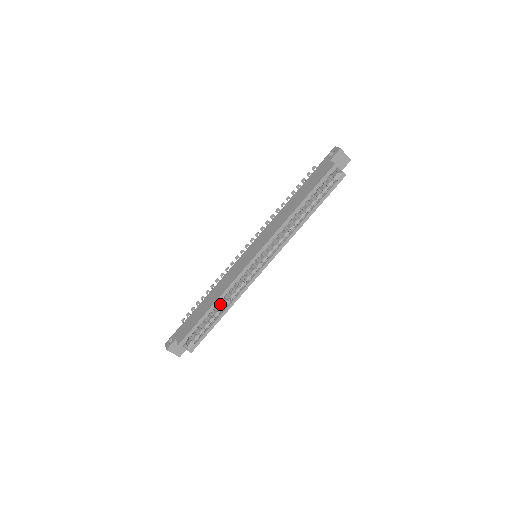
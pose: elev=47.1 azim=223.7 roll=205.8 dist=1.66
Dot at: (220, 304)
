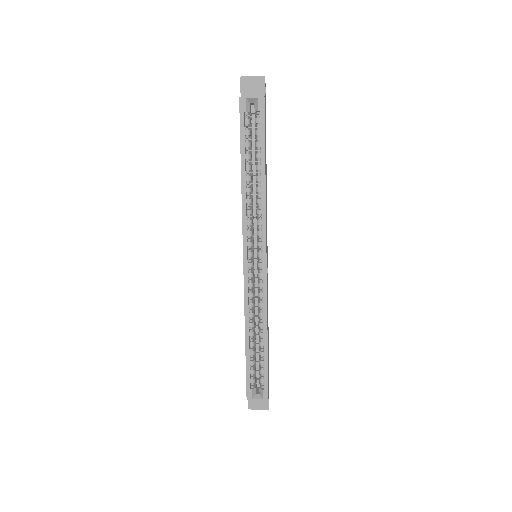
Dot at: occluded
